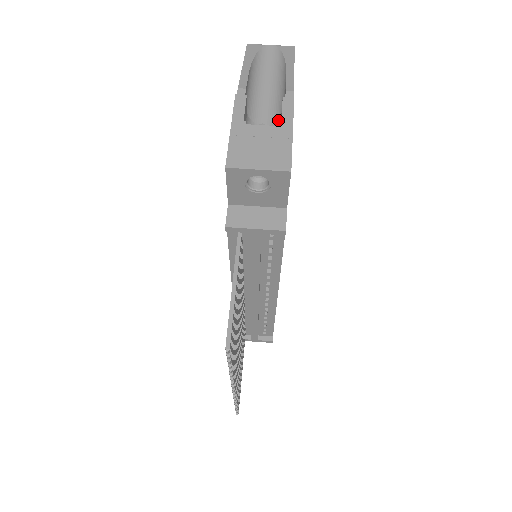
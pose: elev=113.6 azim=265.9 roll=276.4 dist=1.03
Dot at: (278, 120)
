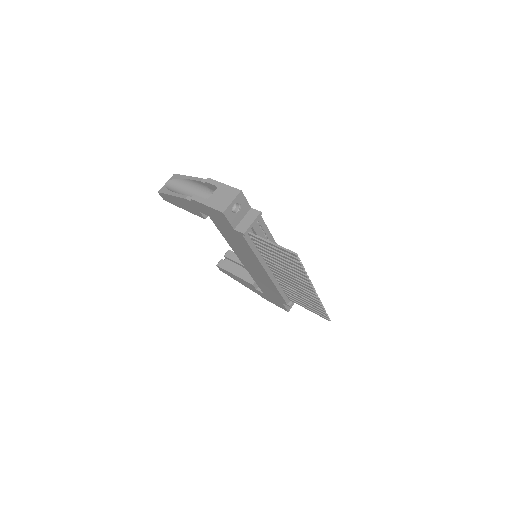
Dot at: (210, 192)
